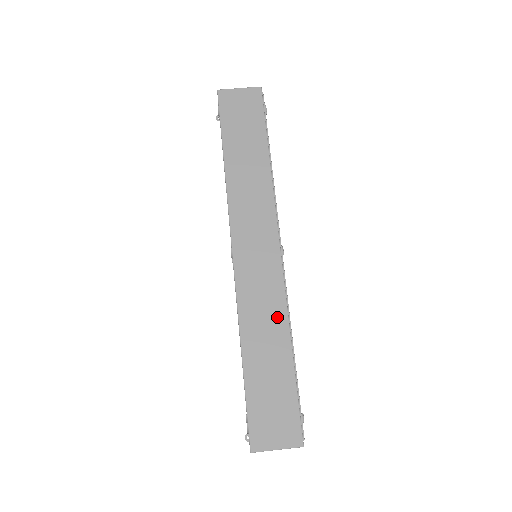
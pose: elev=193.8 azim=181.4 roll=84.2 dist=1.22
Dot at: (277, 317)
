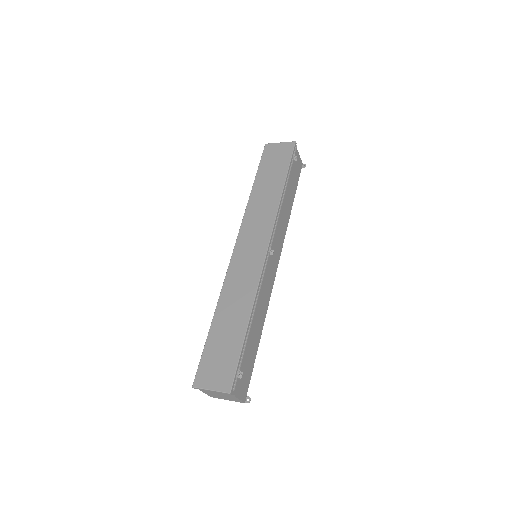
Dot at: (247, 295)
